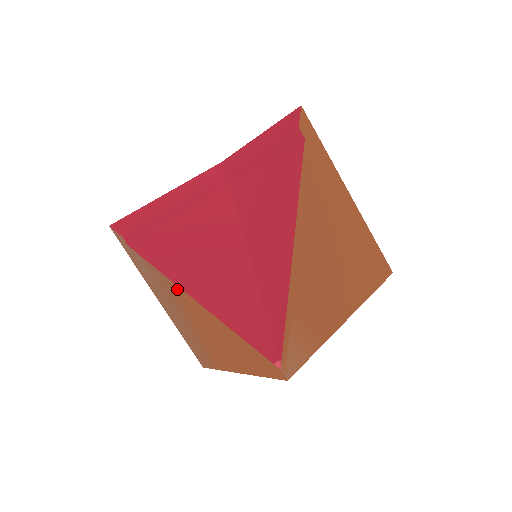
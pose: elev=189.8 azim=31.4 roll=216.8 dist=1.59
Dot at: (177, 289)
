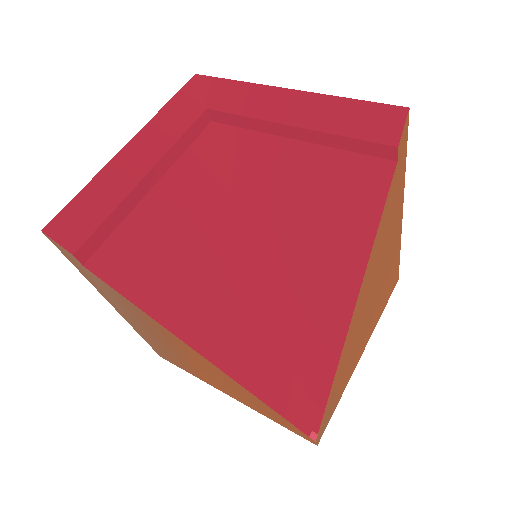
Dot at: (175, 338)
